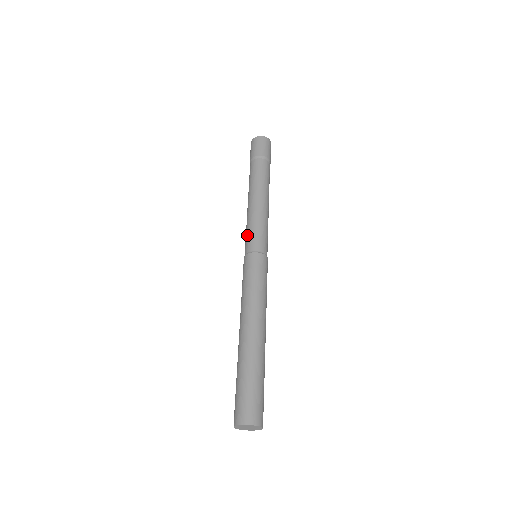
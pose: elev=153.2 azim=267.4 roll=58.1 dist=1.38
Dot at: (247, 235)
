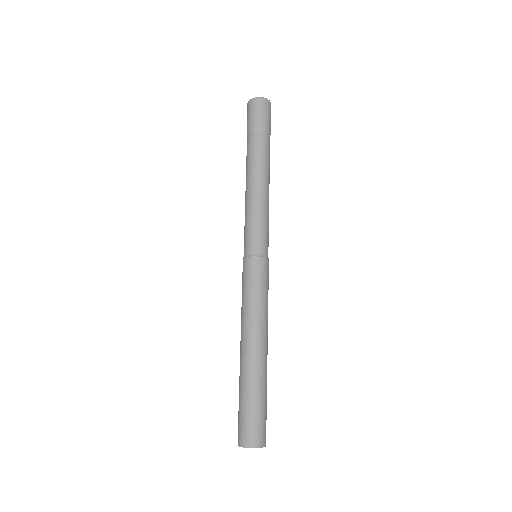
Dot at: (246, 232)
